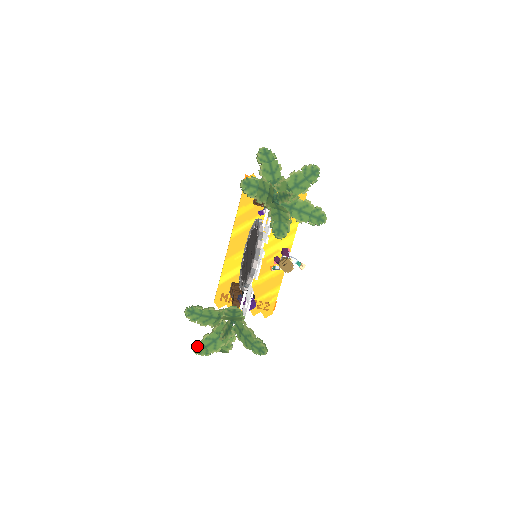
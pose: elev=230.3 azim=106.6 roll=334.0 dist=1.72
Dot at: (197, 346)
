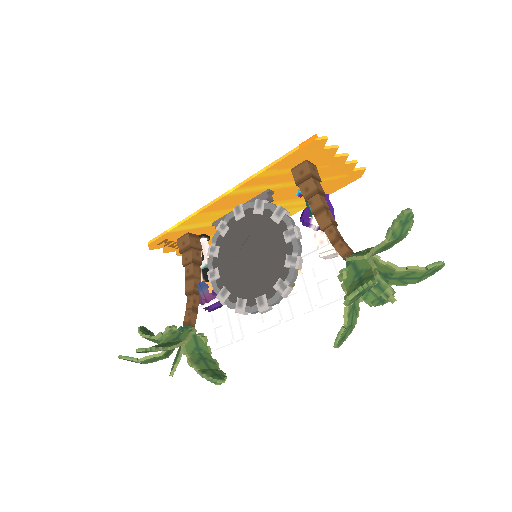
Dot at: (129, 360)
